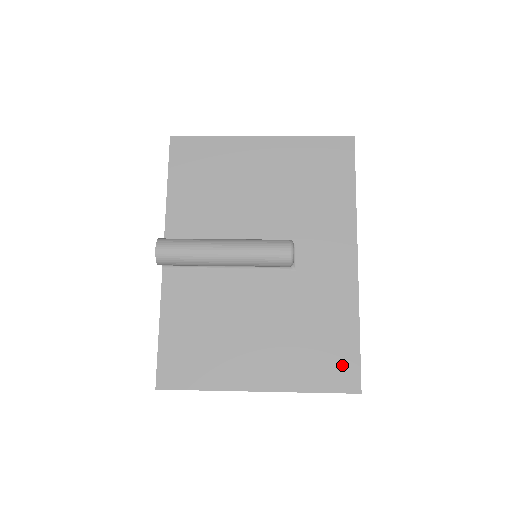
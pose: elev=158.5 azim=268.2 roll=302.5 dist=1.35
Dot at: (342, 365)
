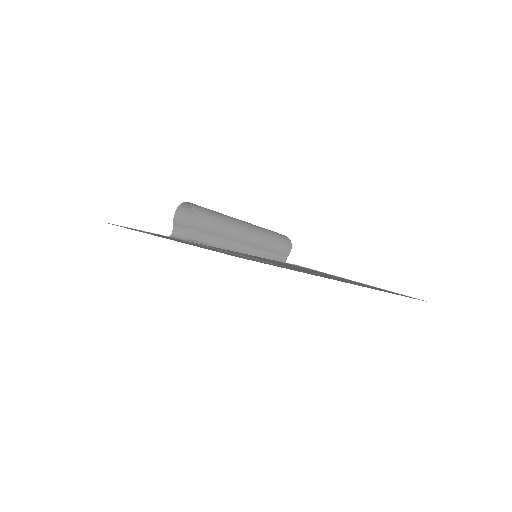
Dot at: occluded
